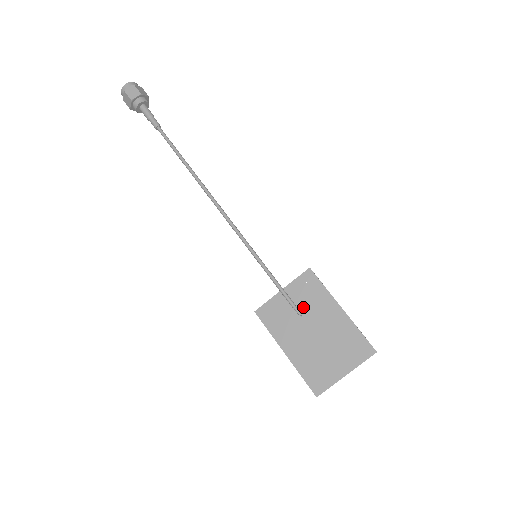
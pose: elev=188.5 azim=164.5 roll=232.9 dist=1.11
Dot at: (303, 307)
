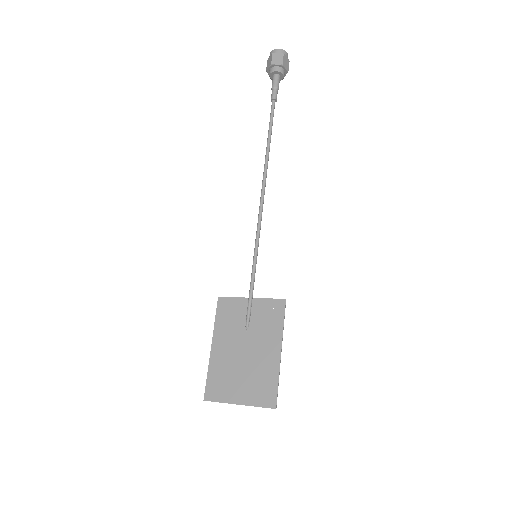
Dot at: (254, 325)
